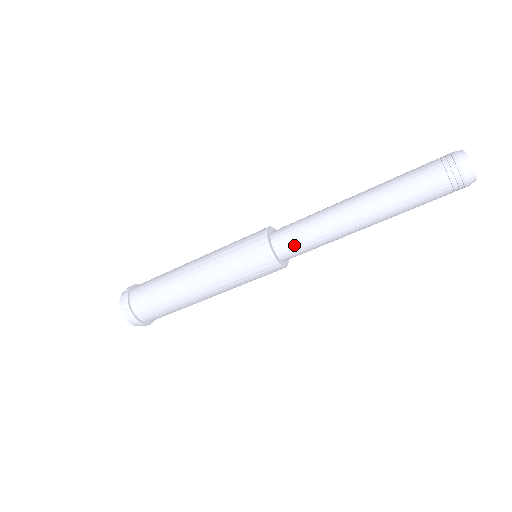
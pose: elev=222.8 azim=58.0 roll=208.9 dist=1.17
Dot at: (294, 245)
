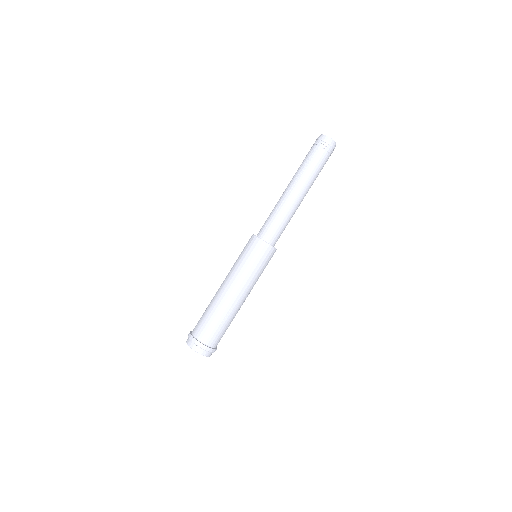
Dot at: (270, 228)
